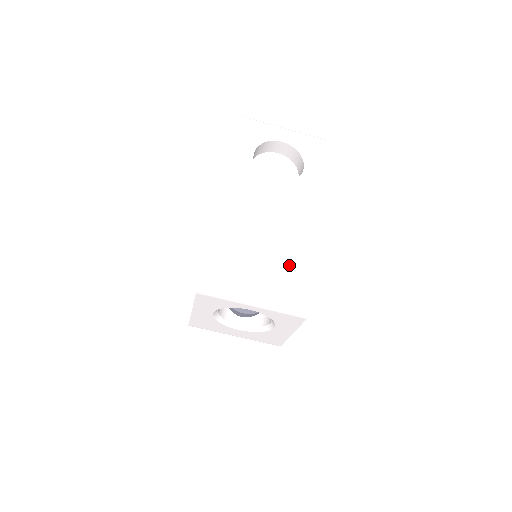
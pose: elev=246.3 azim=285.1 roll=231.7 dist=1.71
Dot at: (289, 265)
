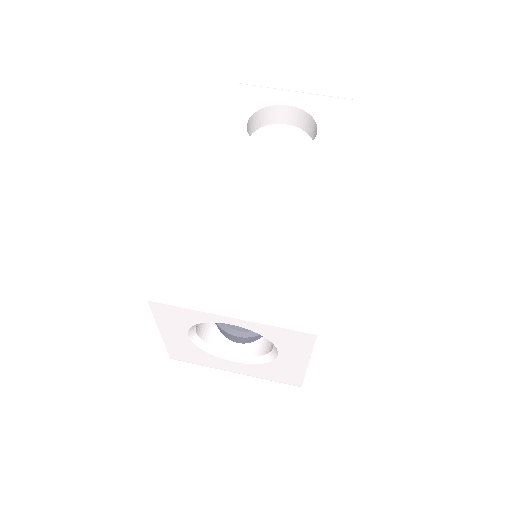
Dot at: (290, 256)
